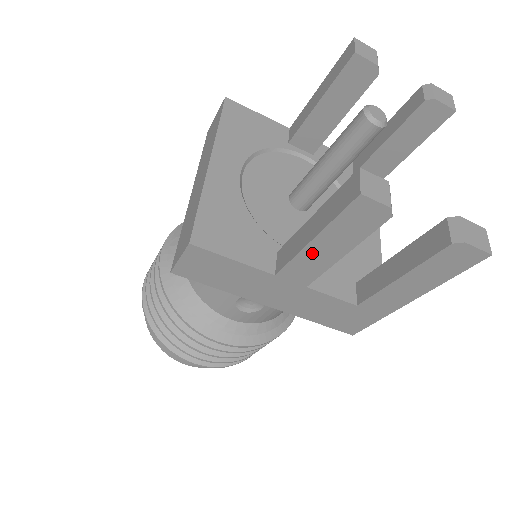
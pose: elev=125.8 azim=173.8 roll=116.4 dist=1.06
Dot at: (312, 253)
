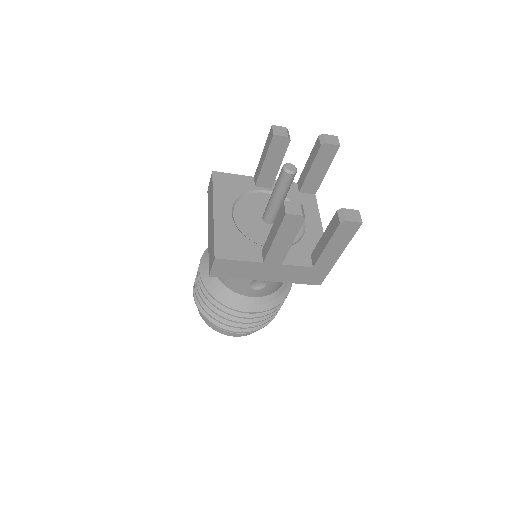
Dot at: (277, 246)
